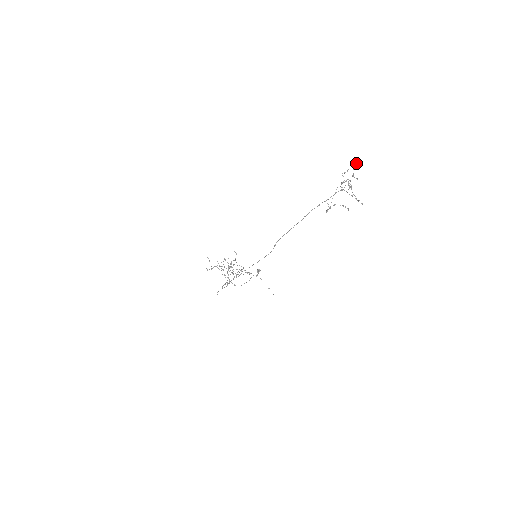
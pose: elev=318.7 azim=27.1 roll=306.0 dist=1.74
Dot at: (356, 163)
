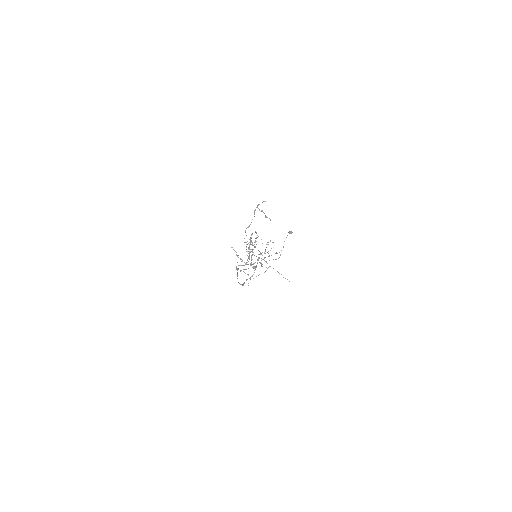
Dot at: occluded
